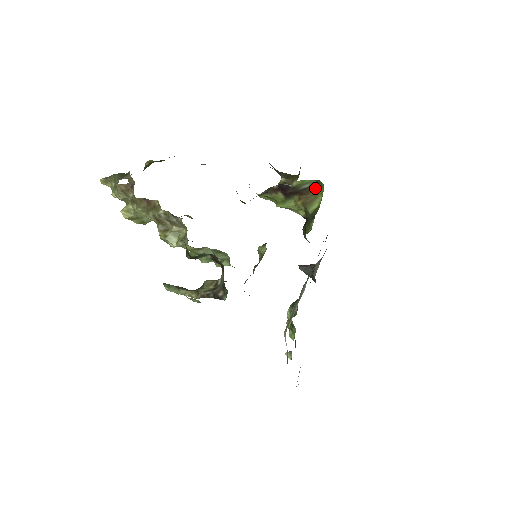
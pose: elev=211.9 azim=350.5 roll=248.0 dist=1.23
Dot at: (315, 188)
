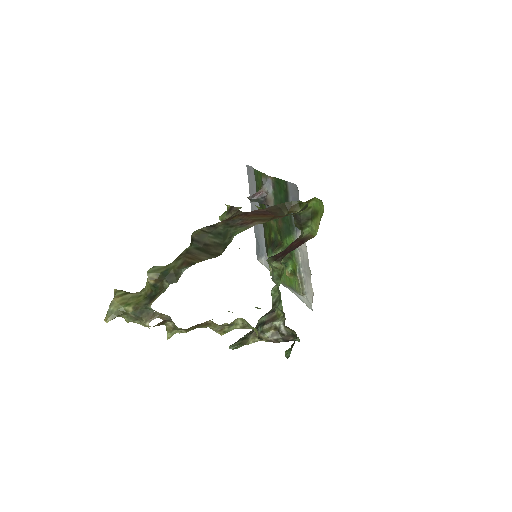
Dot at: (309, 200)
